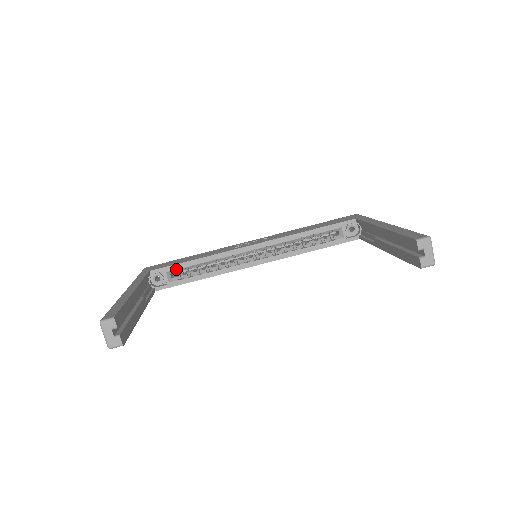
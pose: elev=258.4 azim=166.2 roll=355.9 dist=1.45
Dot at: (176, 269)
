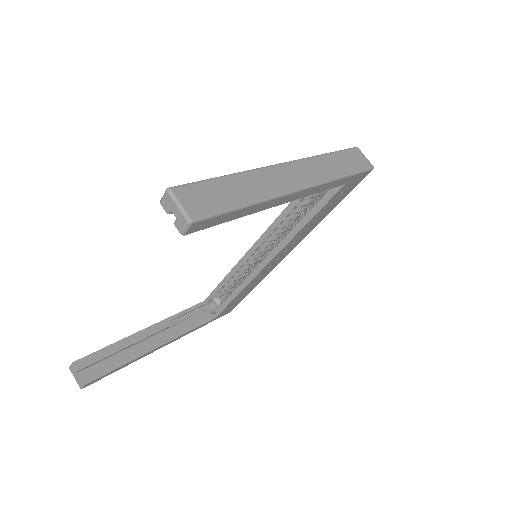
Dot at: (219, 292)
